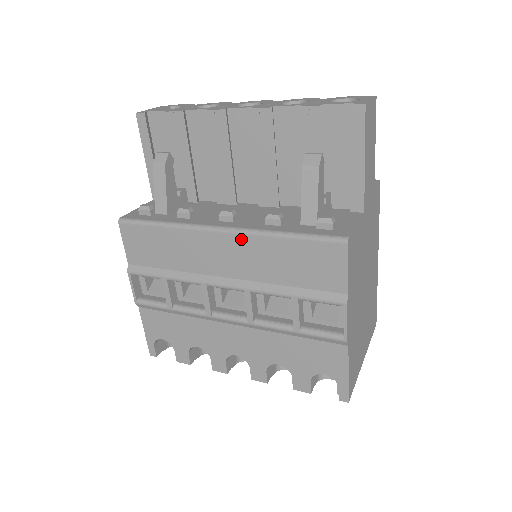
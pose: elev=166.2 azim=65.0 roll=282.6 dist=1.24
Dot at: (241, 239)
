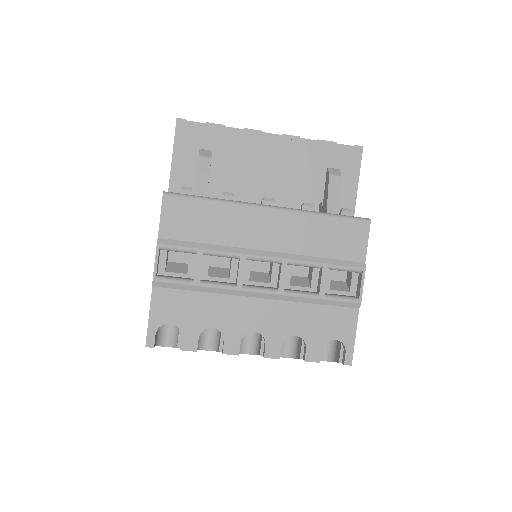
Dot at: (288, 216)
